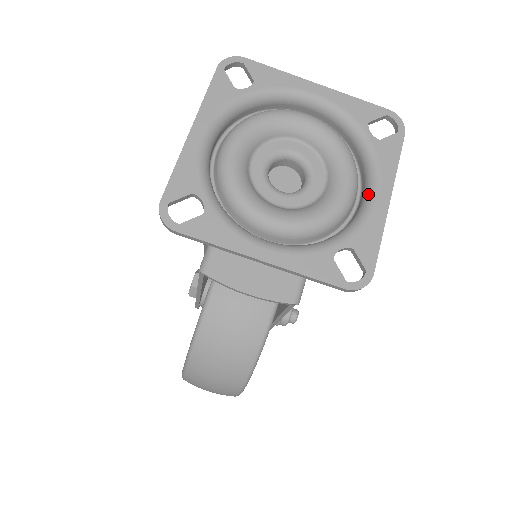
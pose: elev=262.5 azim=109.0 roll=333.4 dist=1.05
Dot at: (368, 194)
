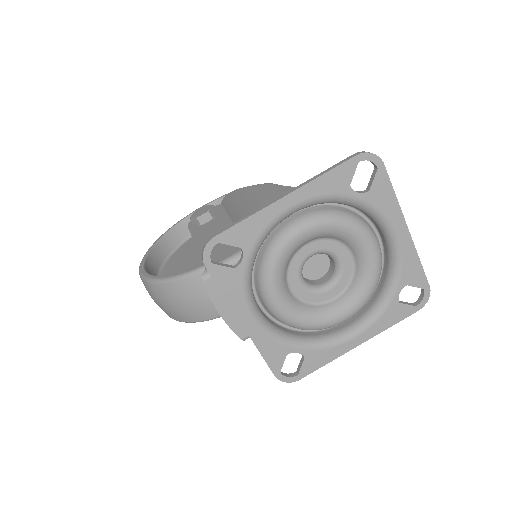
Dot at: (352, 329)
